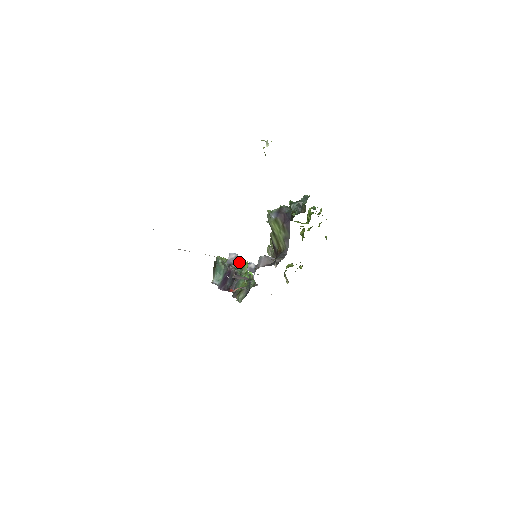
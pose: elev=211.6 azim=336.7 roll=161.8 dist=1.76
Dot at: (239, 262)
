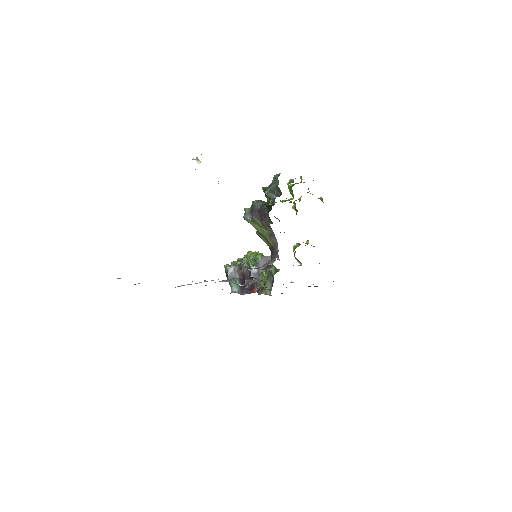
Dot at: (250, 257)
